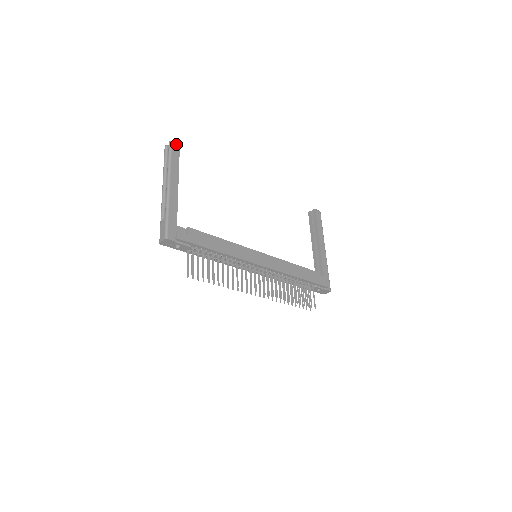
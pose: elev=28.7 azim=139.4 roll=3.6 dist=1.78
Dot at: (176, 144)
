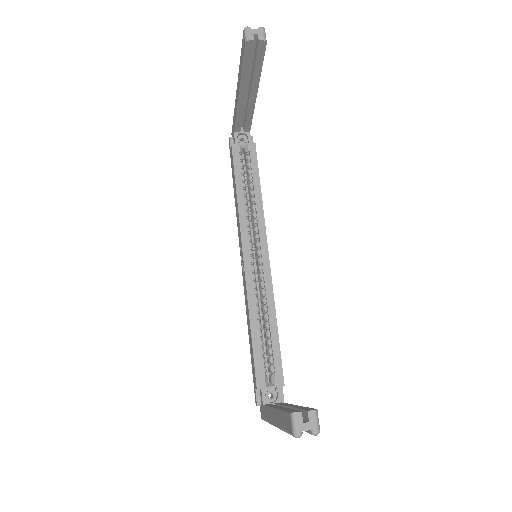
Dot at: (318, 419)
